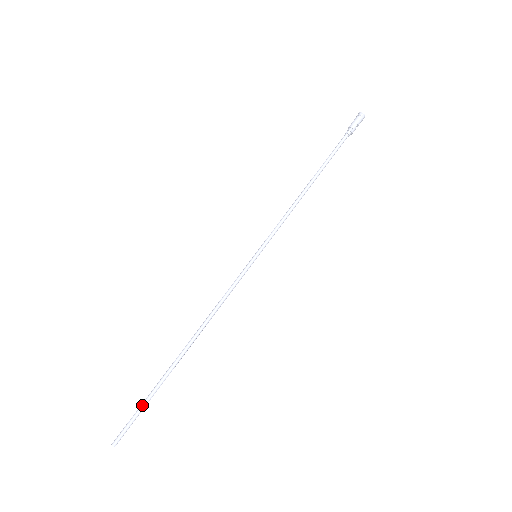
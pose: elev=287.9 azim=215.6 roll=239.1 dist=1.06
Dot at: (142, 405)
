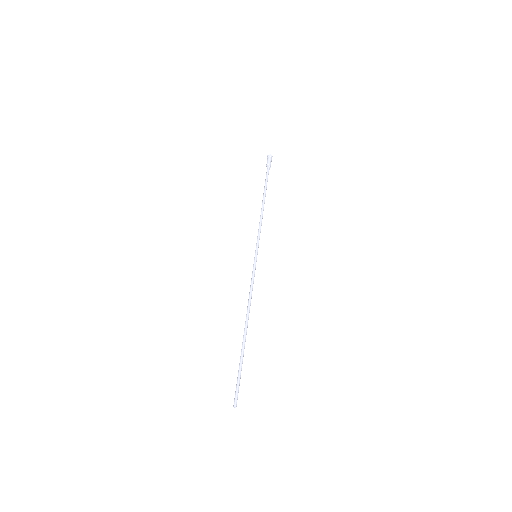
Dot at: (238, 373)
